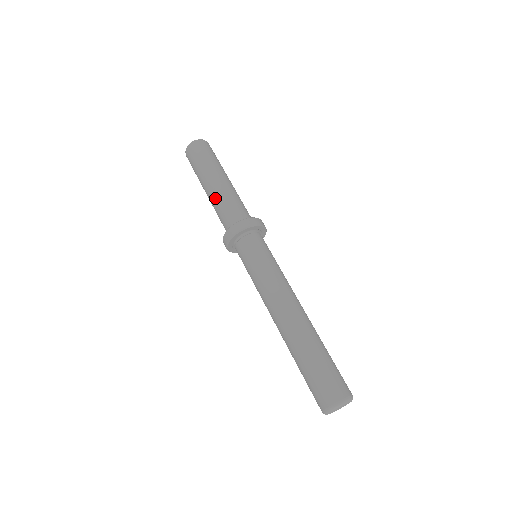
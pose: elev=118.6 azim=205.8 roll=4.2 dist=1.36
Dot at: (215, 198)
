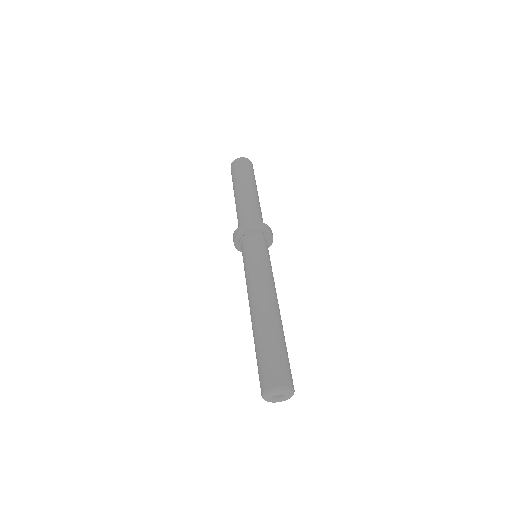
Dot at: (237, 205)
